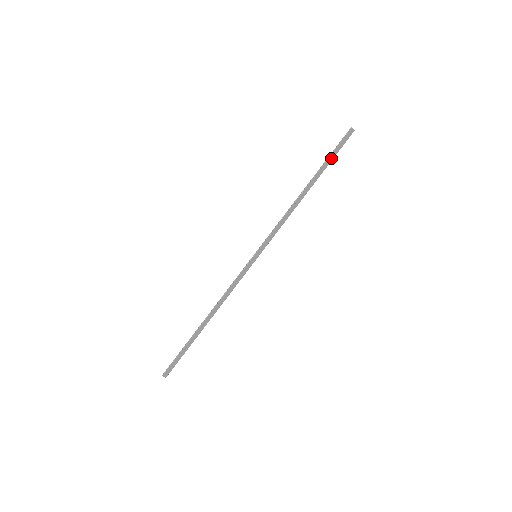
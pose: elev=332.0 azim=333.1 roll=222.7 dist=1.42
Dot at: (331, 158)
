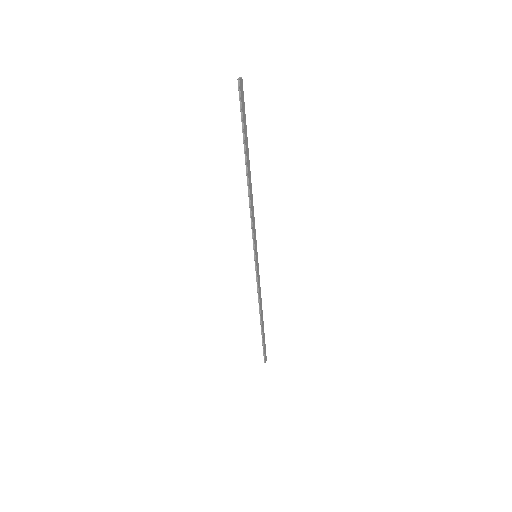
Dot at: (245, 128)
